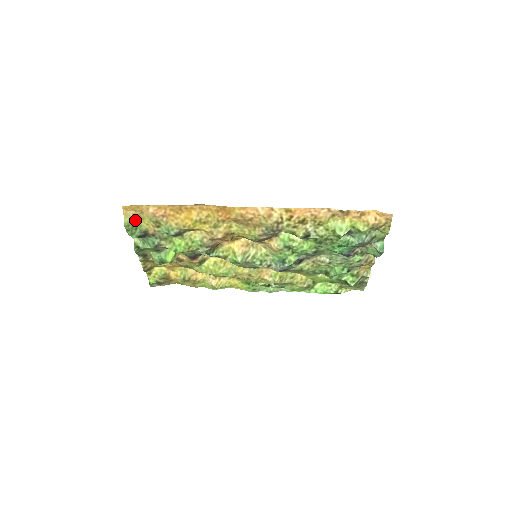
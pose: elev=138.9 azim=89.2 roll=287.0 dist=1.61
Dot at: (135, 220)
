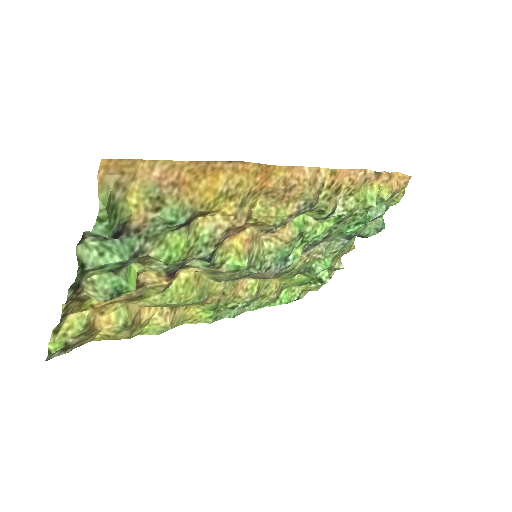
Dot at: (115, 196)
